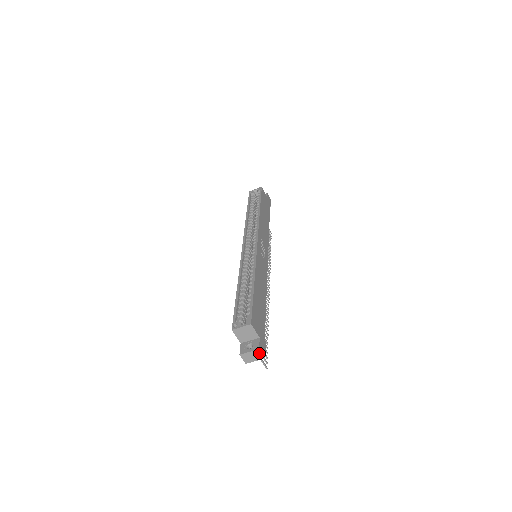
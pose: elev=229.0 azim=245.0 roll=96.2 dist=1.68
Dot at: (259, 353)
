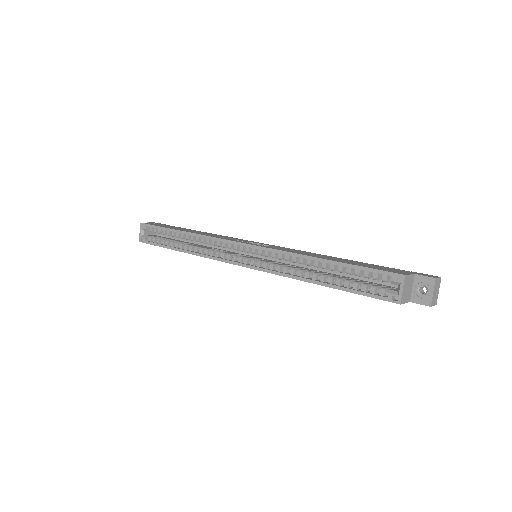
Dot at: (437, 281)
